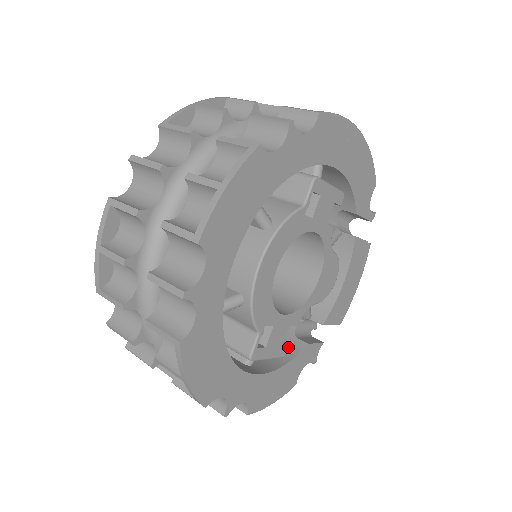
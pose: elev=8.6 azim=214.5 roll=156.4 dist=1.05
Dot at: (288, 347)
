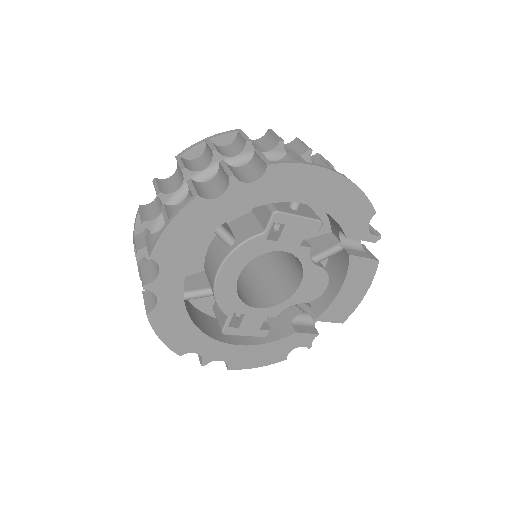
Dot at: (268, 331)
